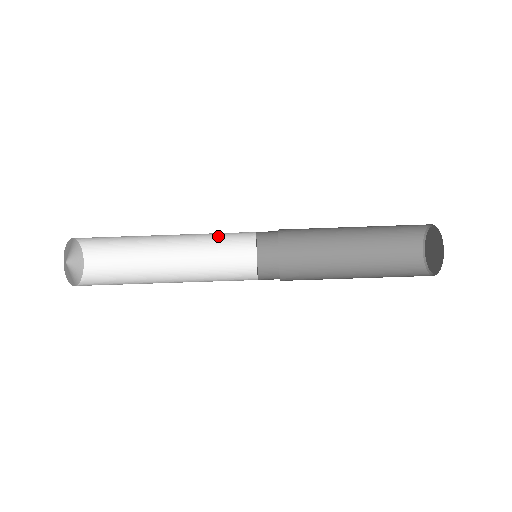
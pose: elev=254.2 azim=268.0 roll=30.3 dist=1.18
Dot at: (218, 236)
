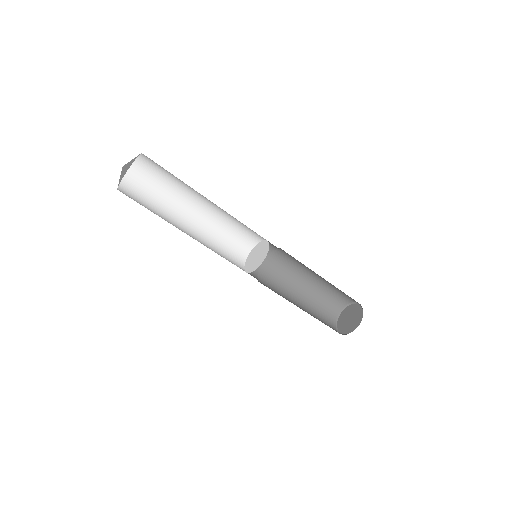
Dot at: (233, 229)
